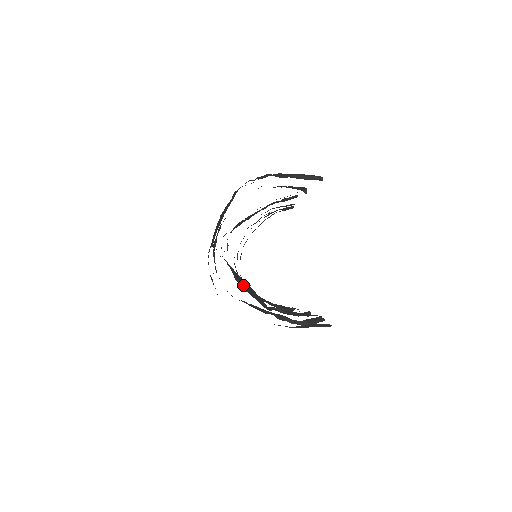
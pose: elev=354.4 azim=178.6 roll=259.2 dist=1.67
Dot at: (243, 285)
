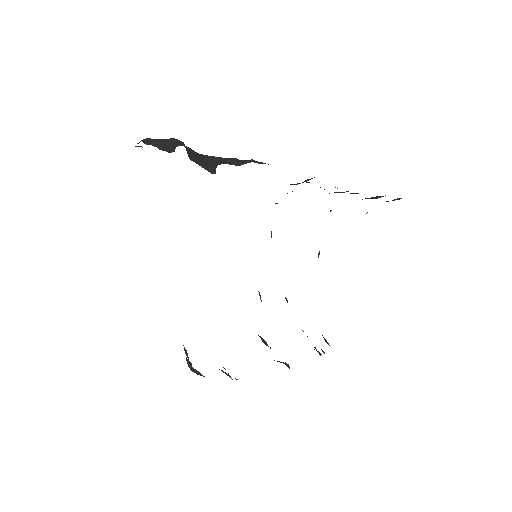
Dot at: (258, 291)
